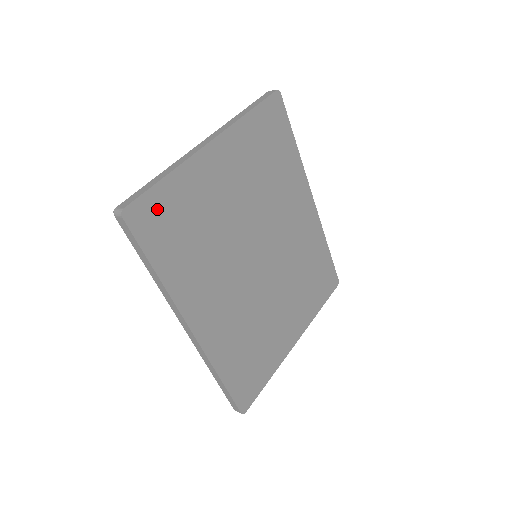
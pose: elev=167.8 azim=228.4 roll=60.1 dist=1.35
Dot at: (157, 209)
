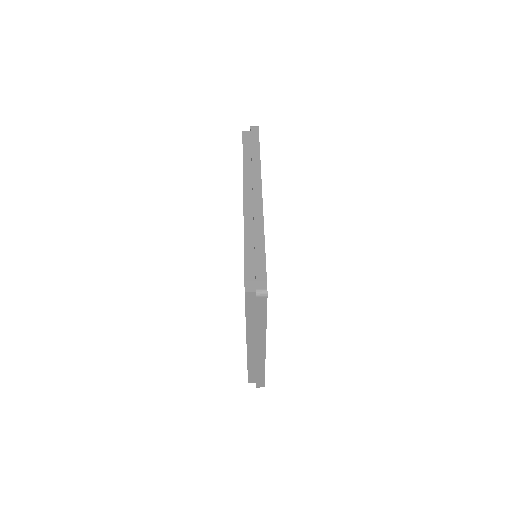
Dot at: occluded
